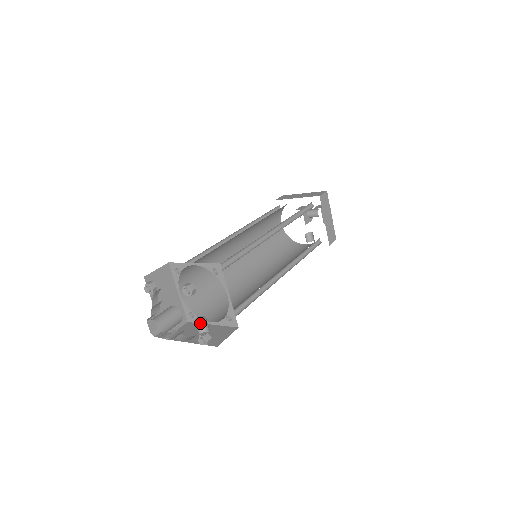
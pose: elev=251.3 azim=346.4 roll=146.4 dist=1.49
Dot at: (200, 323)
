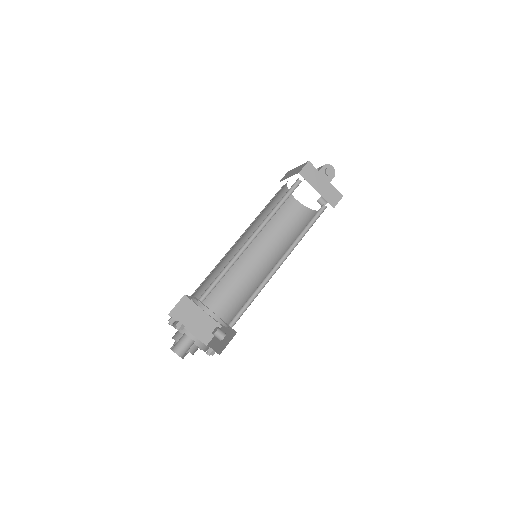
Dot at: (214, 334)
